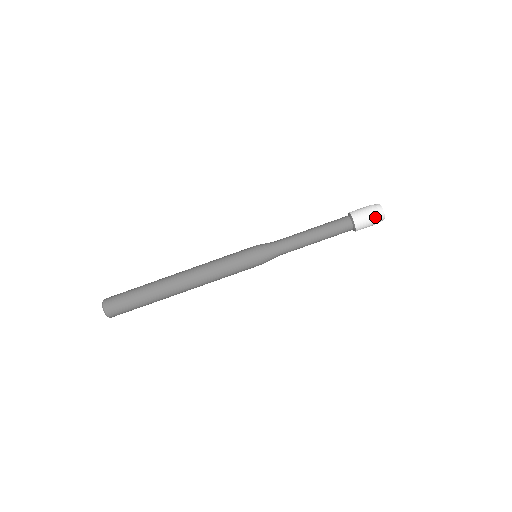
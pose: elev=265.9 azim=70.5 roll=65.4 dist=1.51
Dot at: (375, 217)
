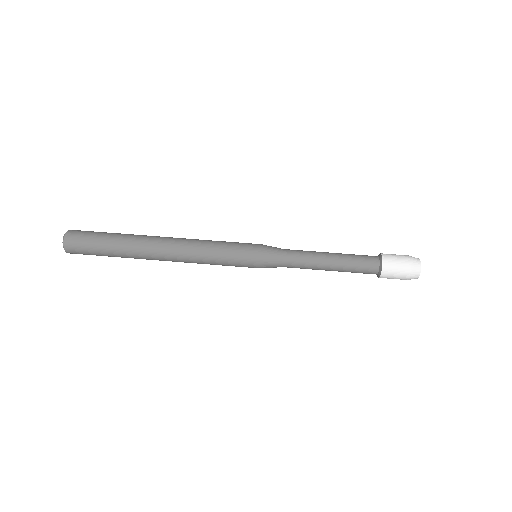
Dot at: (408, 257)
